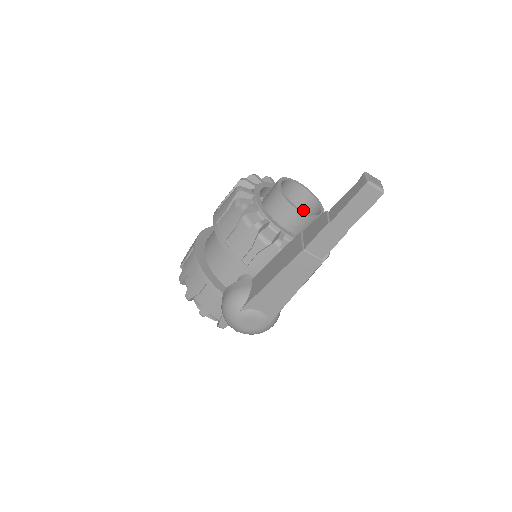
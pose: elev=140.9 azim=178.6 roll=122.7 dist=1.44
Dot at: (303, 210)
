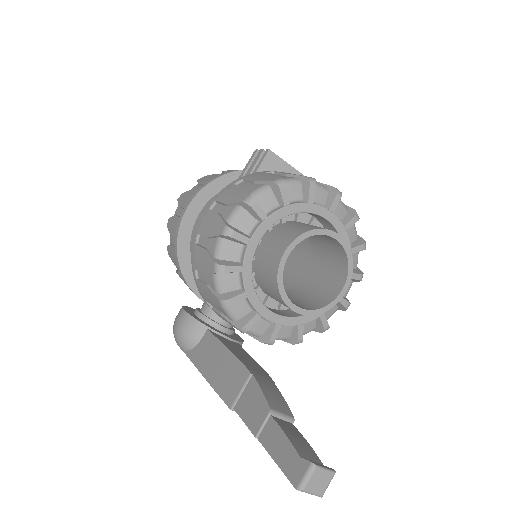
Dot at: (331, 257)
